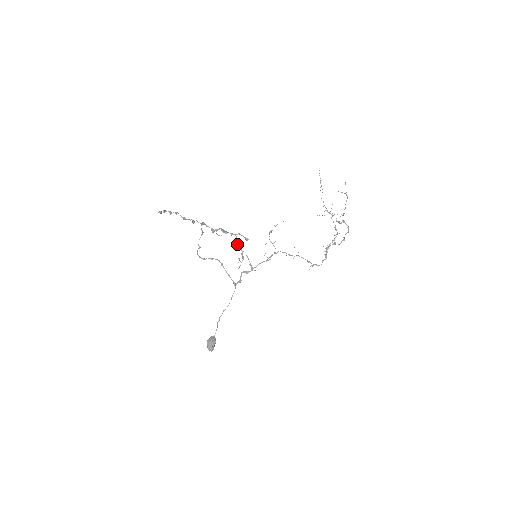
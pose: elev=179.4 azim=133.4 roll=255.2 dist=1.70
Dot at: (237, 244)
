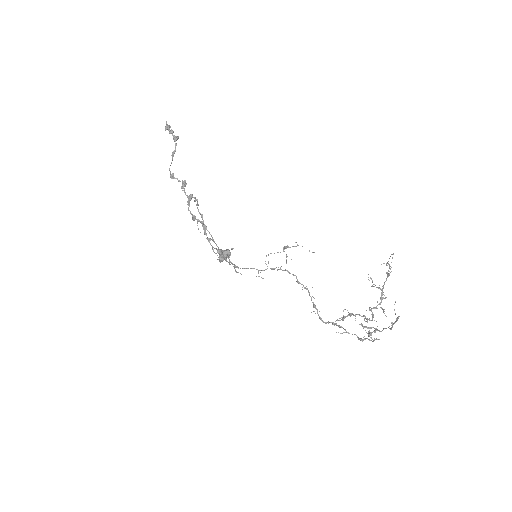
Dot at: (217, 249)
